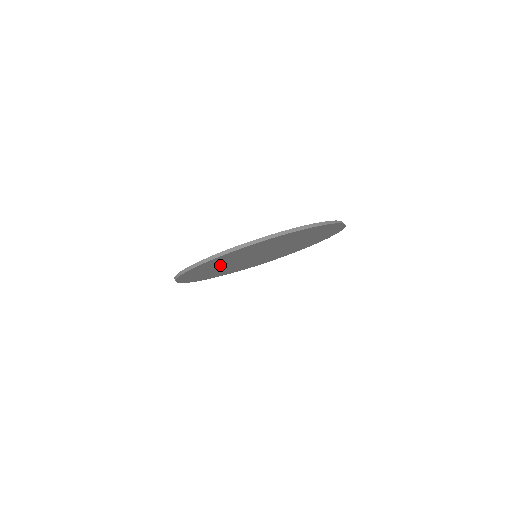
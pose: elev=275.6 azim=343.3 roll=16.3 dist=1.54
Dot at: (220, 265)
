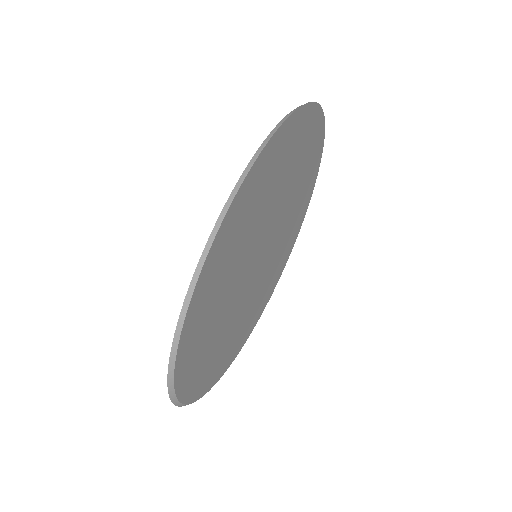
Dot at: (251, 220)
